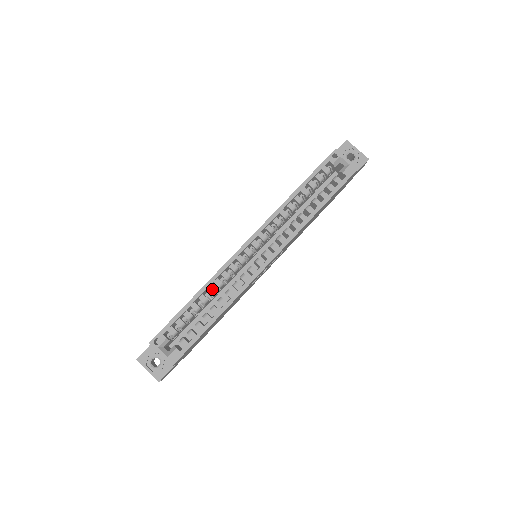
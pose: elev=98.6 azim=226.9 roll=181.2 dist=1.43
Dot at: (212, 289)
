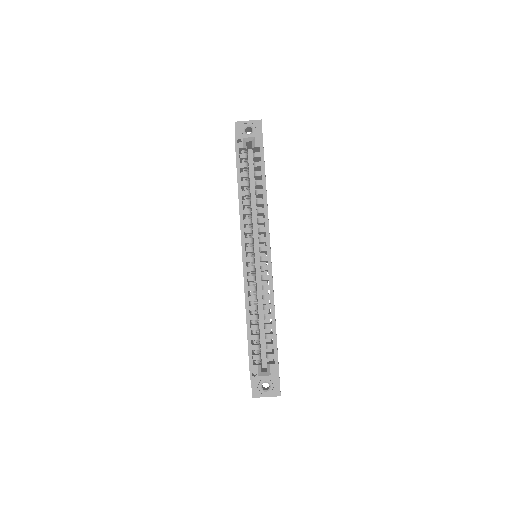
Dot at: (252, 306)
